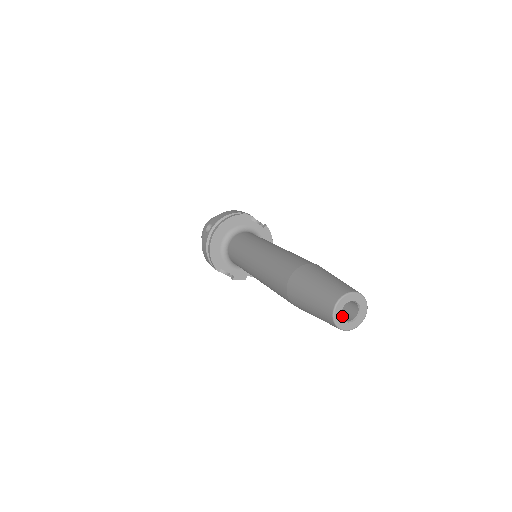
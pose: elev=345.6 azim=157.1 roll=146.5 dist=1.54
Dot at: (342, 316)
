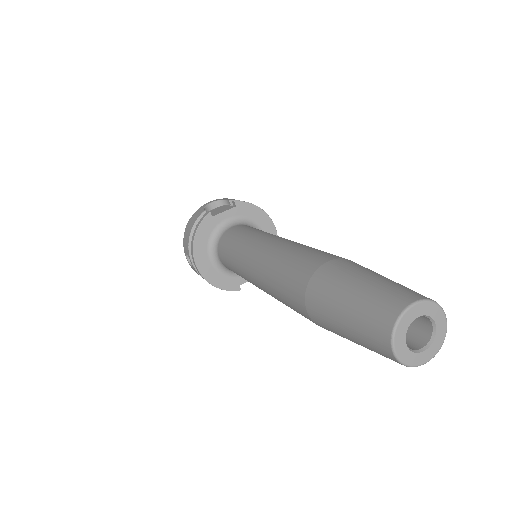
Dot at: (413, 334)
